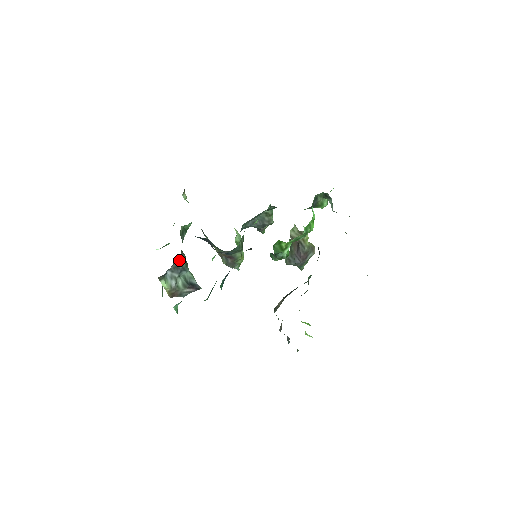
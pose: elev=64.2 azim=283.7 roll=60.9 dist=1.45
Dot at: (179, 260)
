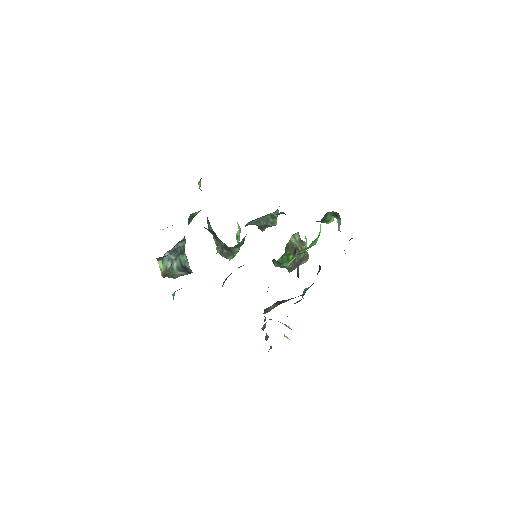
Dot at: (179, 244)
